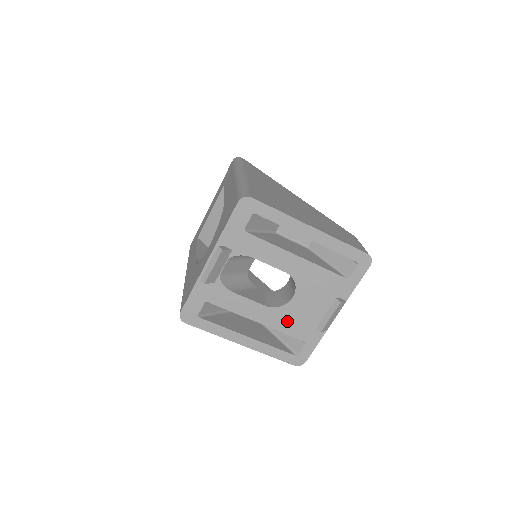
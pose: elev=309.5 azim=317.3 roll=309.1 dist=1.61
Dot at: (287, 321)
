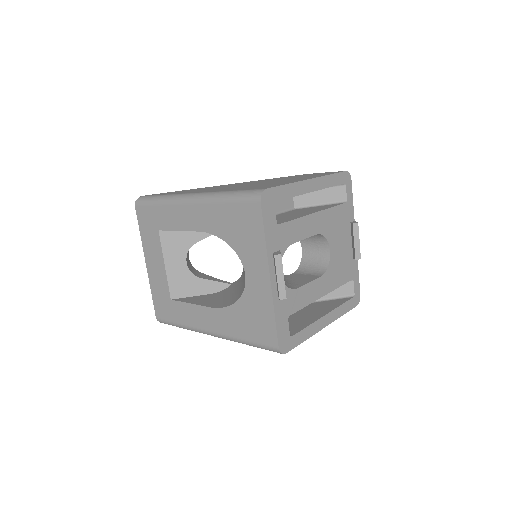
Dot at: (337, 274)
